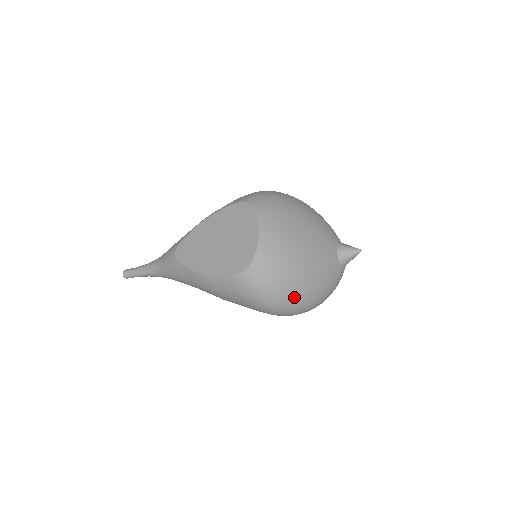
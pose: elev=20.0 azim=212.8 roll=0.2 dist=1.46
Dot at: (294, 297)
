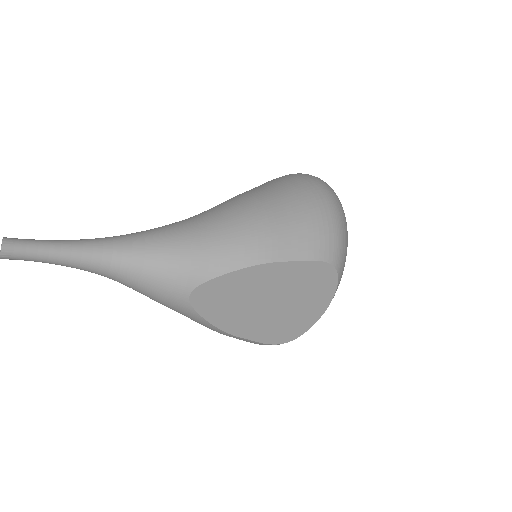
Dot at: occluded
